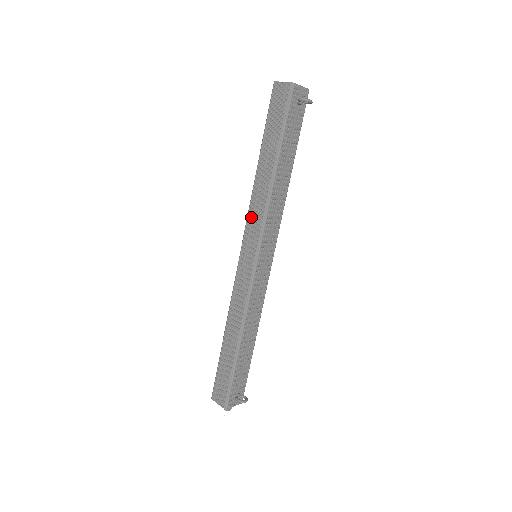
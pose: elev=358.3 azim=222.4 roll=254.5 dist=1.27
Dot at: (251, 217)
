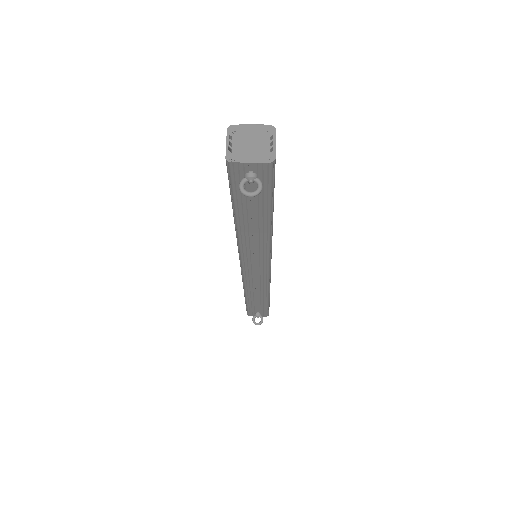
Dot at: occluded
